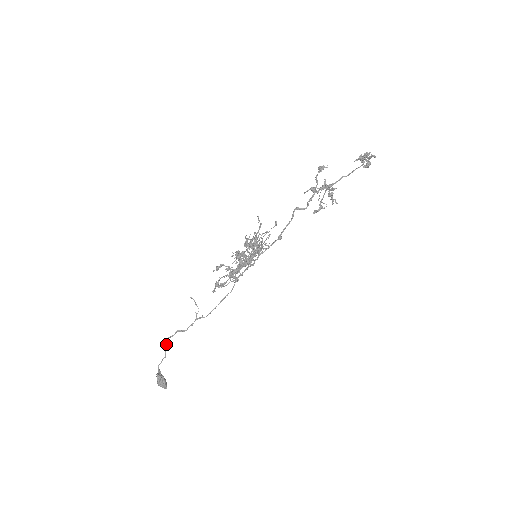
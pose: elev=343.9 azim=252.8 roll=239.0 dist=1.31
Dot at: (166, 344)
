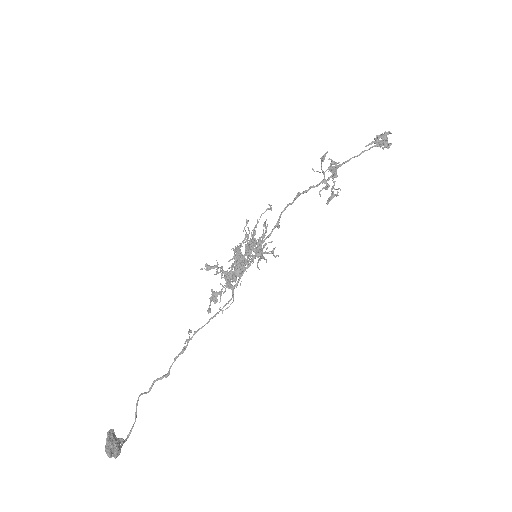
Dot at: occluded
